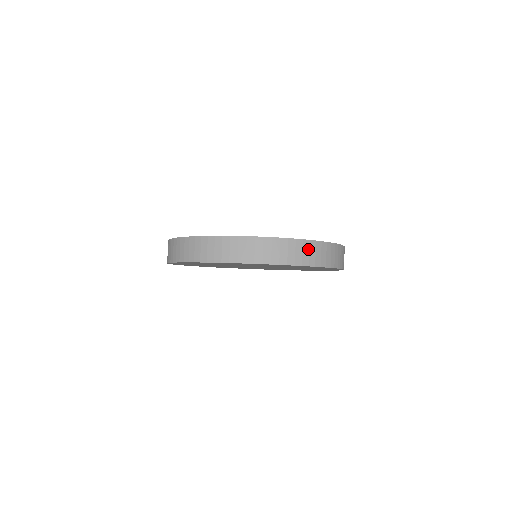
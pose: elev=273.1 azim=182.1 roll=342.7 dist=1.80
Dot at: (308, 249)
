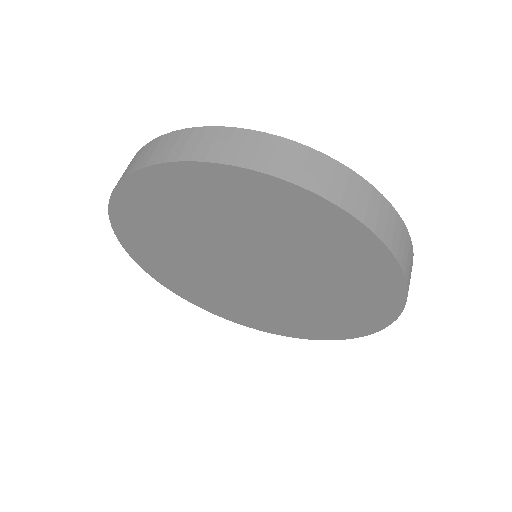
Dot at: (404, 241)
